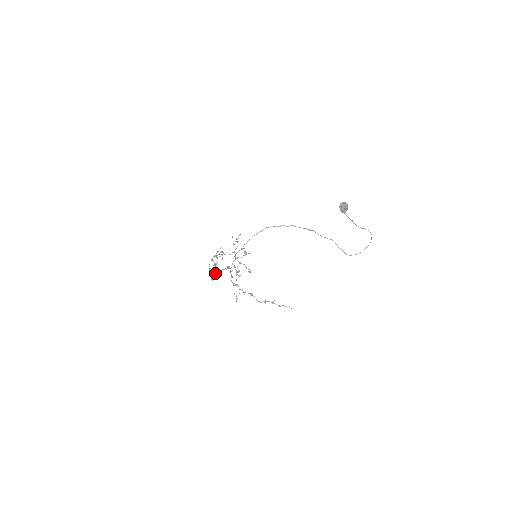
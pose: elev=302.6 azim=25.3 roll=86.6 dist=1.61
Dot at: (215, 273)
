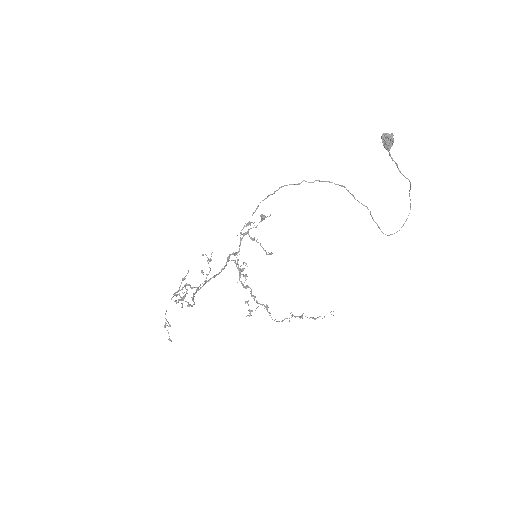
Dot at: (193, 296)
